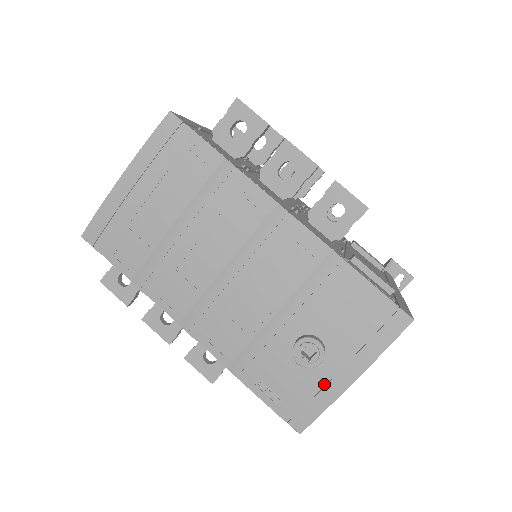
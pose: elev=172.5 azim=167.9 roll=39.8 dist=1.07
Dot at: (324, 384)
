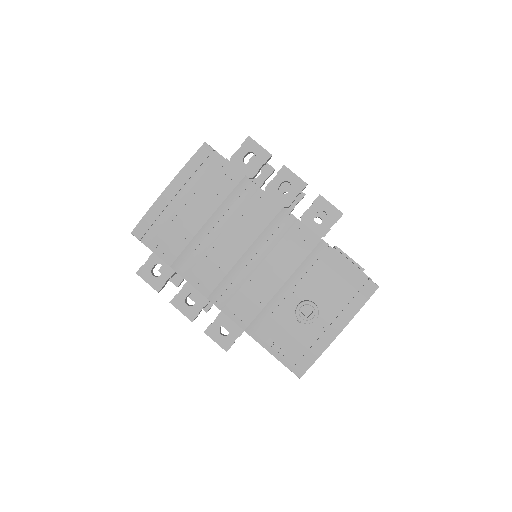
Dot at: (318, 337)
